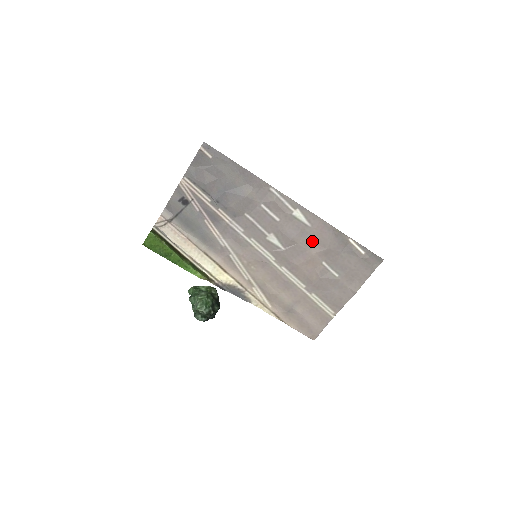
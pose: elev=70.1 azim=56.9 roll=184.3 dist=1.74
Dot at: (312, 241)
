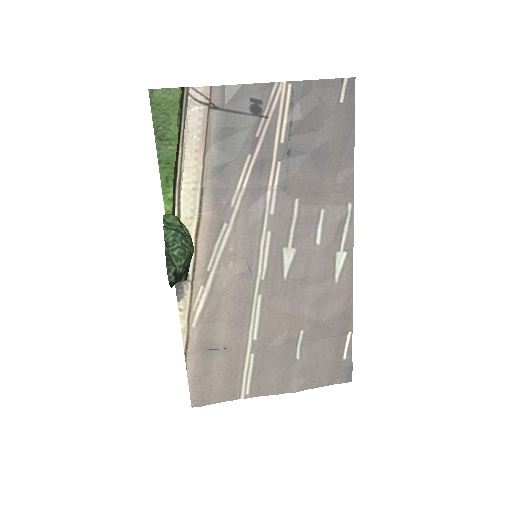
Dot at: (319, 299)
